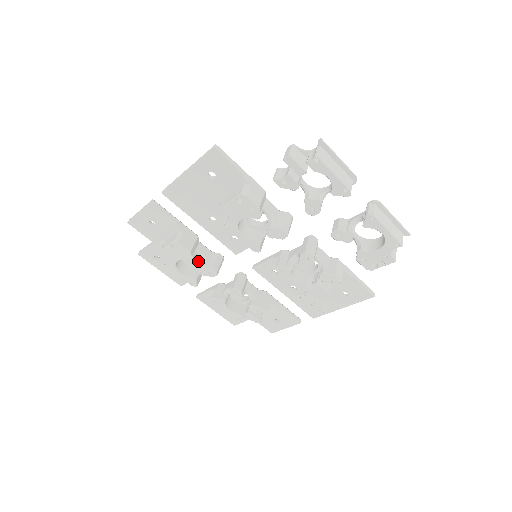
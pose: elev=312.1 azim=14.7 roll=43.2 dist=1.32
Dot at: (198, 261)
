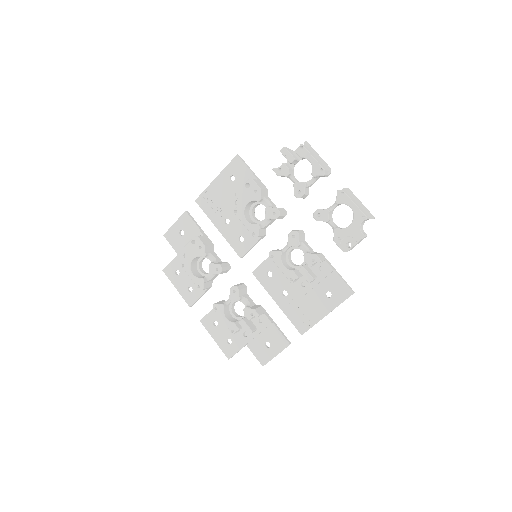
Dot at: occluded
